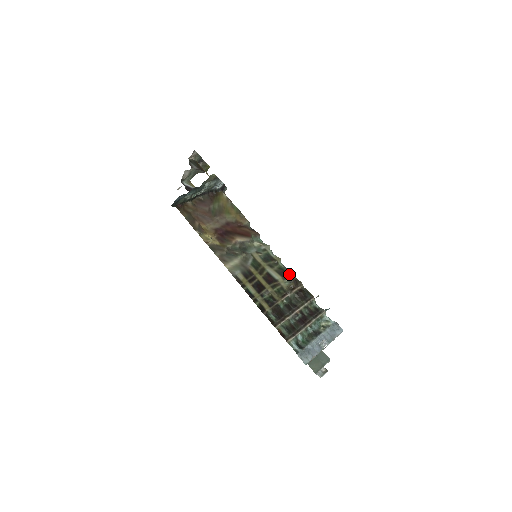
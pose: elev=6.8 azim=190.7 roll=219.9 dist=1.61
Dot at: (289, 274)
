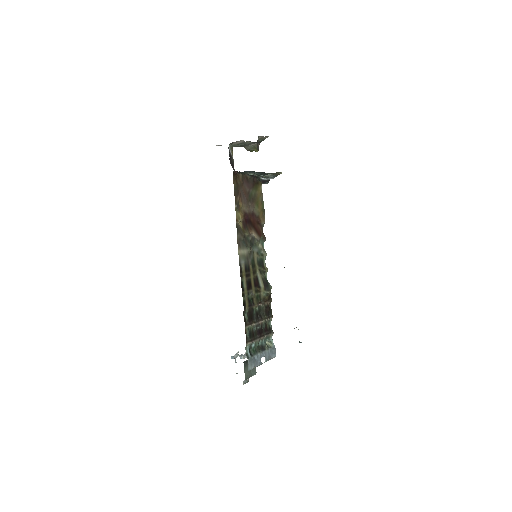
Dot at: (269, 288)
